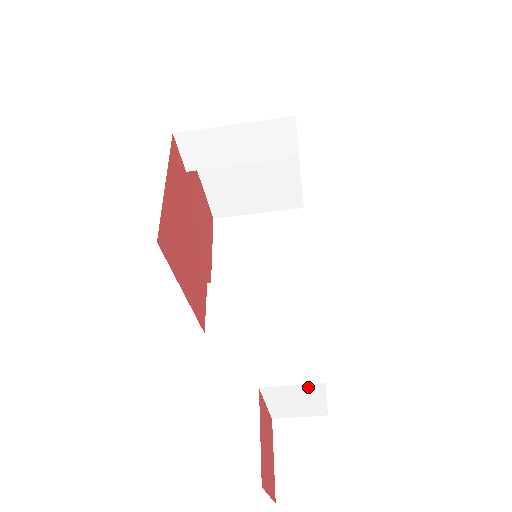
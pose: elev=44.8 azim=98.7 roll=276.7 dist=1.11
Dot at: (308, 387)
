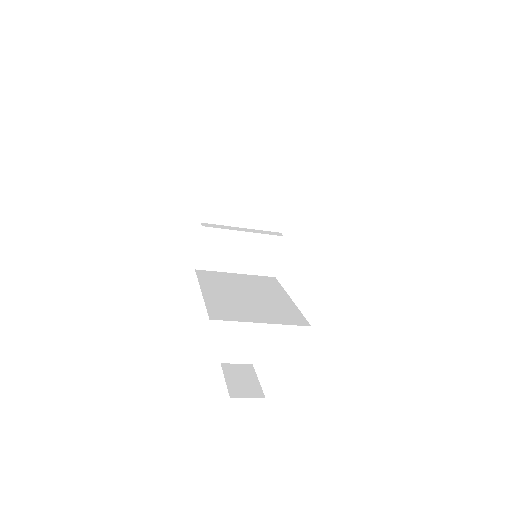
Dot at: occluded
